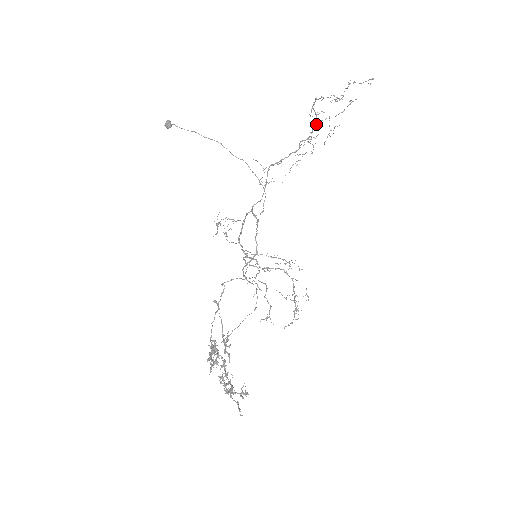
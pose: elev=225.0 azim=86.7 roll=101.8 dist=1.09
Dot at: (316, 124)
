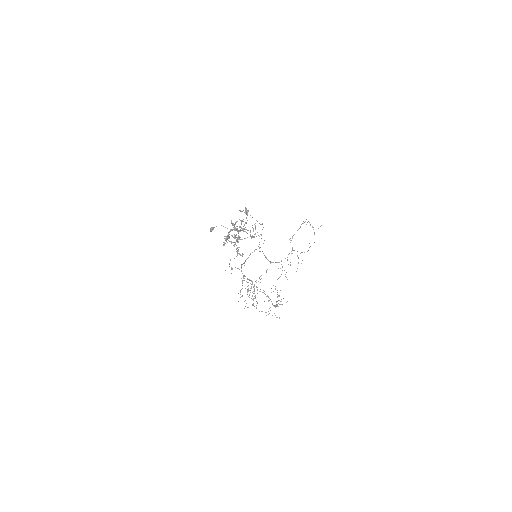
Dot at: (292, 250)
